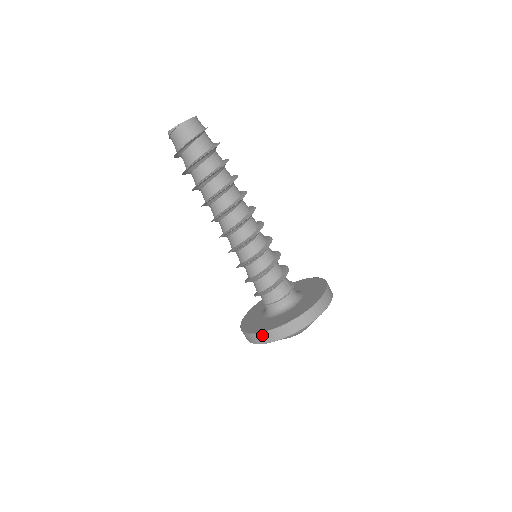
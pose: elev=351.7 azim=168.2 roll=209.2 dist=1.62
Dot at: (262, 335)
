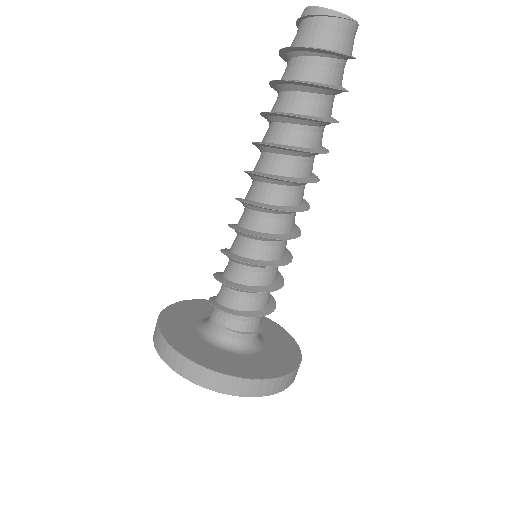
Dot at: (243, 382)
